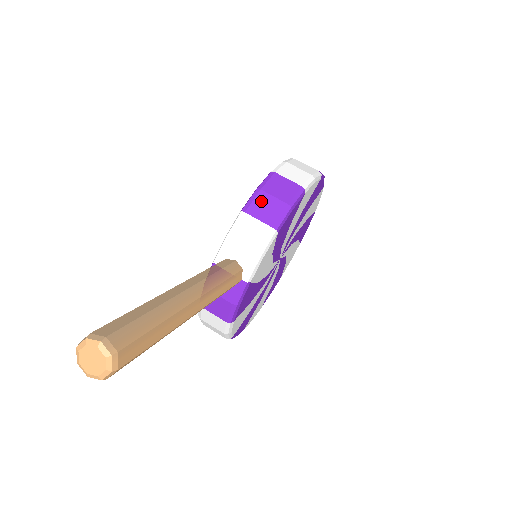
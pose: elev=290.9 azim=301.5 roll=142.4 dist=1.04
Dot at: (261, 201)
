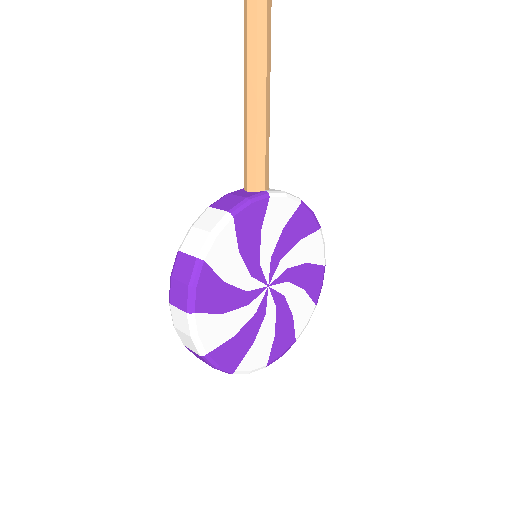
Dot at: occluded
